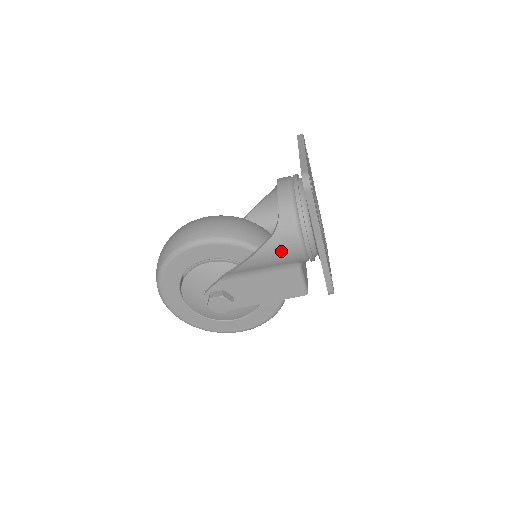
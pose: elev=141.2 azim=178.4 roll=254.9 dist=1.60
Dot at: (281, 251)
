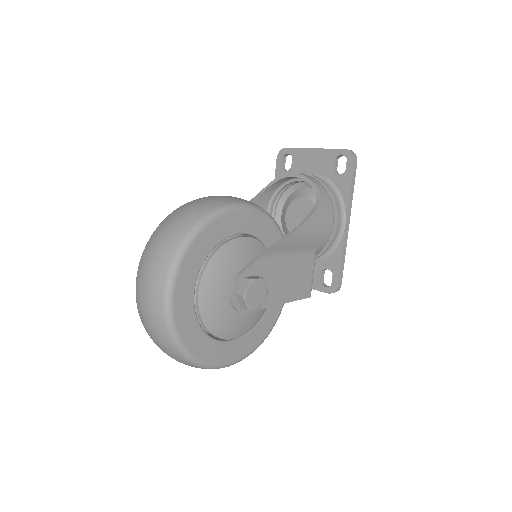
Dot at: (321, 226)
